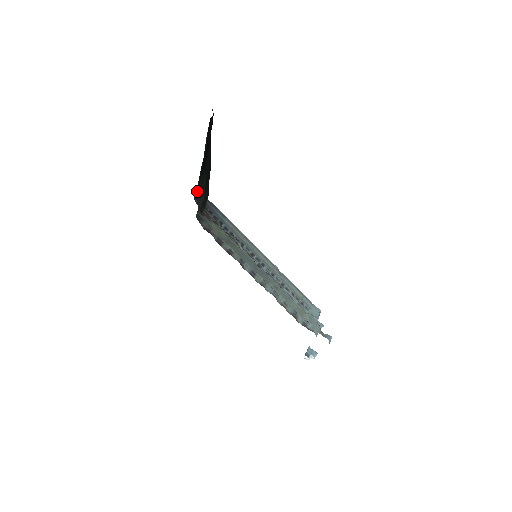
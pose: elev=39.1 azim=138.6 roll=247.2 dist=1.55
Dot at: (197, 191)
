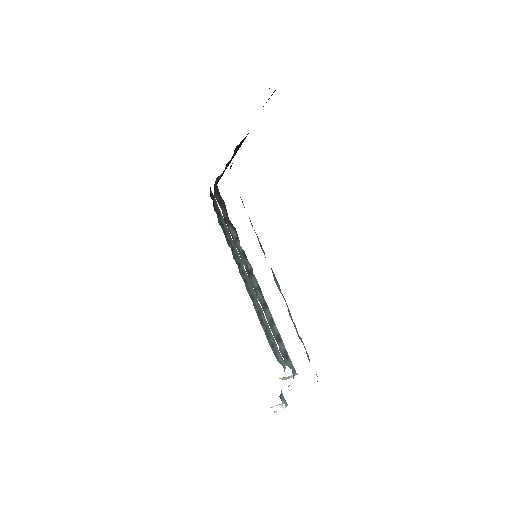
Dot at: (237, 146)
